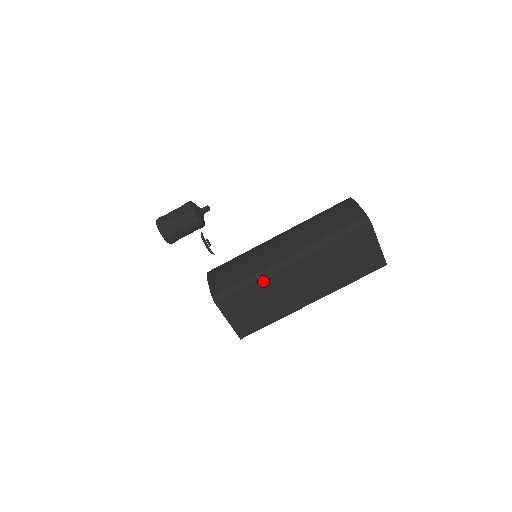
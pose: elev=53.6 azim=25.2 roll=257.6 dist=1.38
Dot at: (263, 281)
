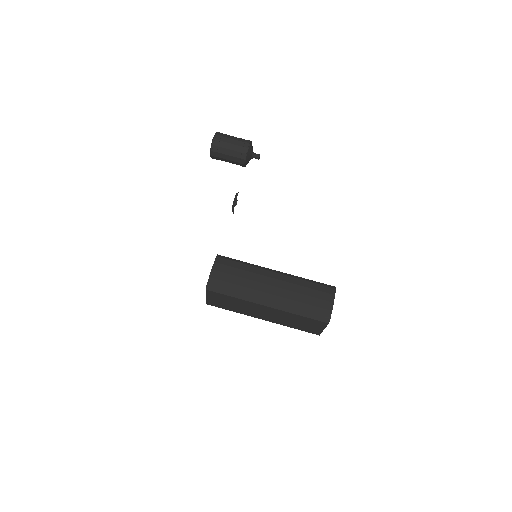
Dot at: (243, 301)
